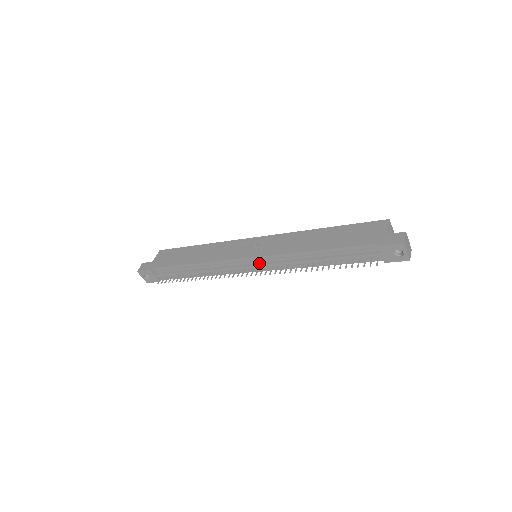
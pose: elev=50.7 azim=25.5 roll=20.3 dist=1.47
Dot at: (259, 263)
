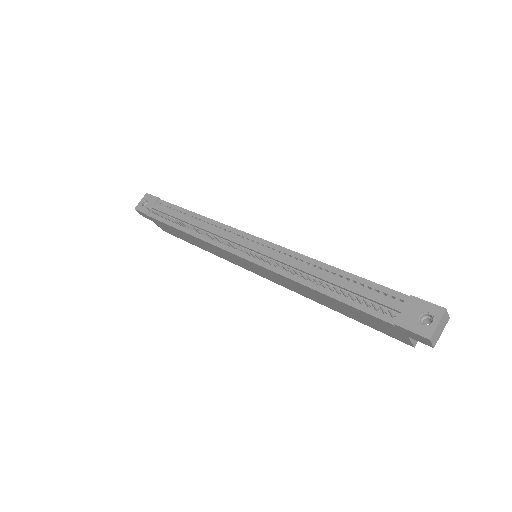
Dot at: (259, 248)
